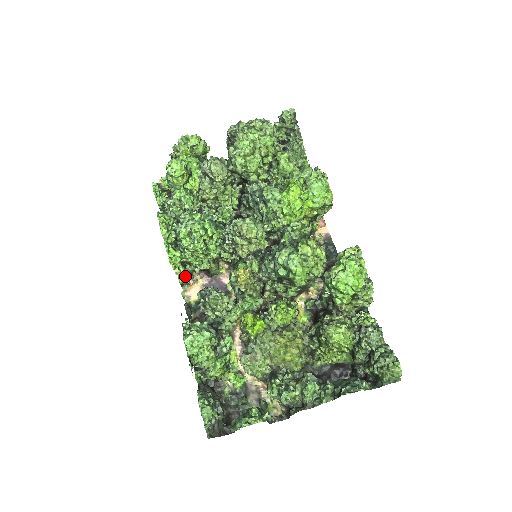
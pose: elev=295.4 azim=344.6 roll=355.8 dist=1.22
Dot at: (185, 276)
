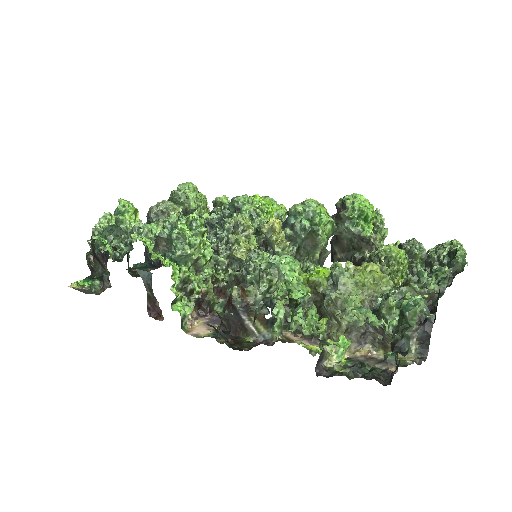
Dot at: (183, 306)
